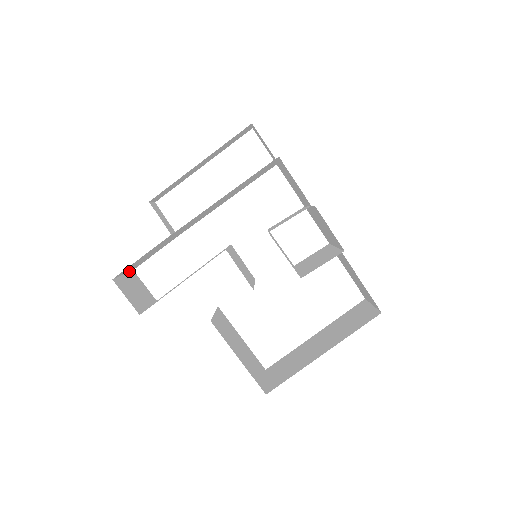
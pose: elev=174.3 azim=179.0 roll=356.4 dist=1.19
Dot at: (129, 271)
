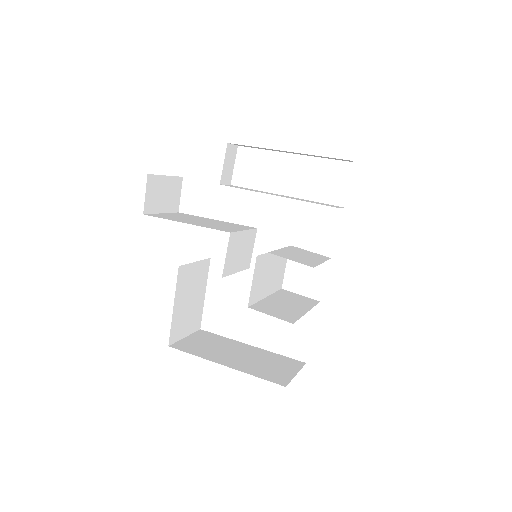
Dot at: (176, 176)
